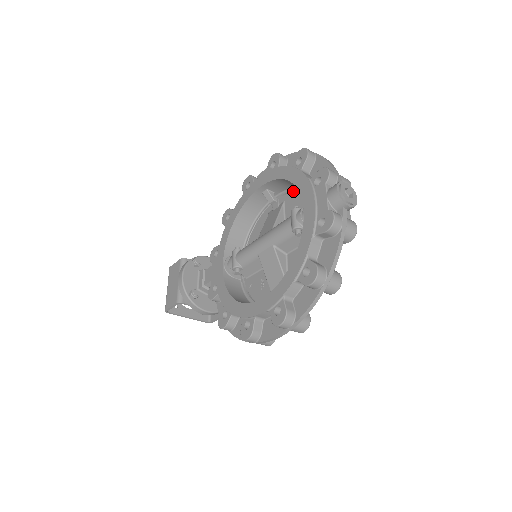
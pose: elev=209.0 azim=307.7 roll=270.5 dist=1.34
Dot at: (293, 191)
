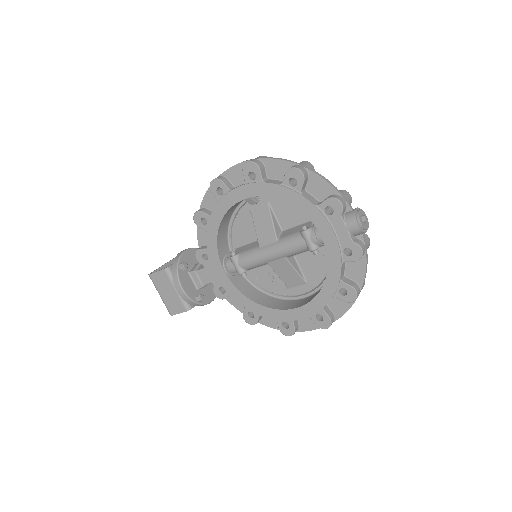
Dot at: occluded
